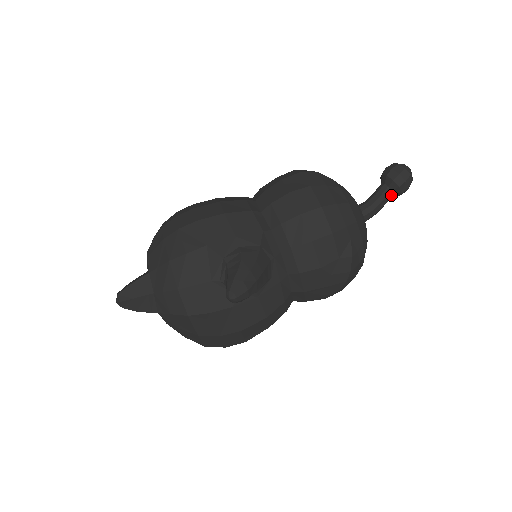
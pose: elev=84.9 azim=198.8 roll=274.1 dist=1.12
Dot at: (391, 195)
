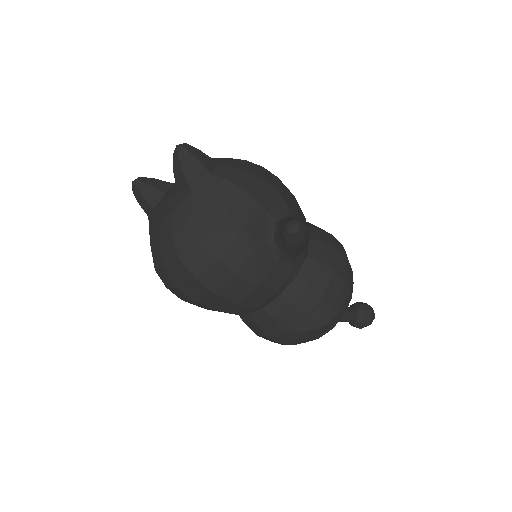
Dot at: (355, 319)
